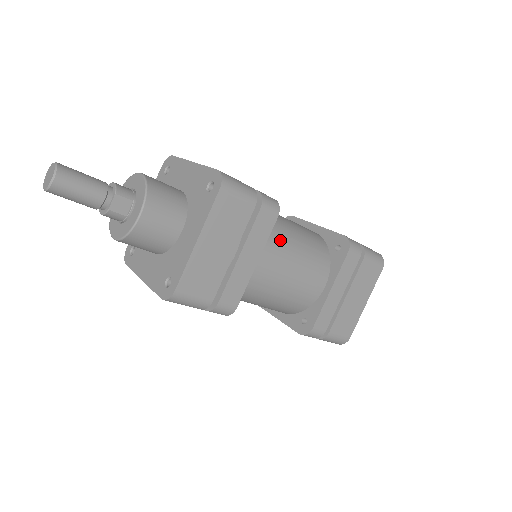
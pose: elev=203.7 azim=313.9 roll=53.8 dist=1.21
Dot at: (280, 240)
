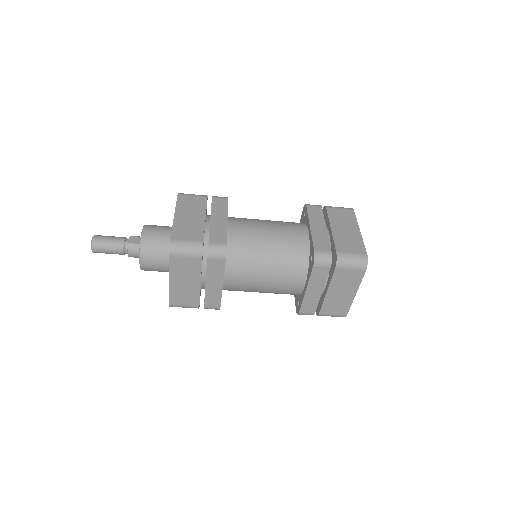
Dot at: (248, 219)
